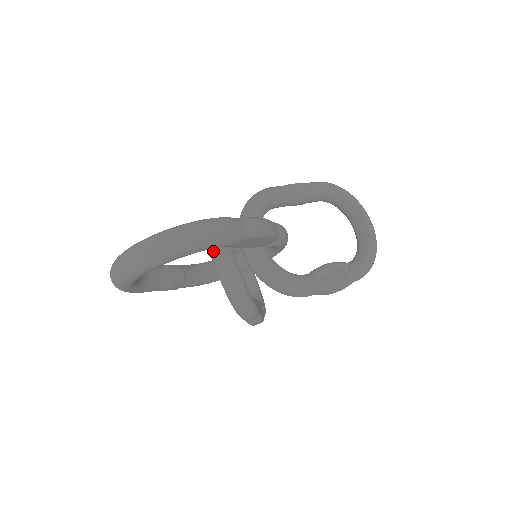
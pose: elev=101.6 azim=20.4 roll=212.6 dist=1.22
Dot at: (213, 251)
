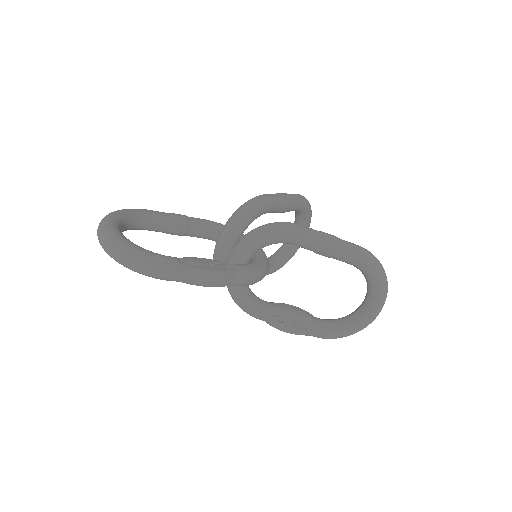
Dot at: (222, 231)
